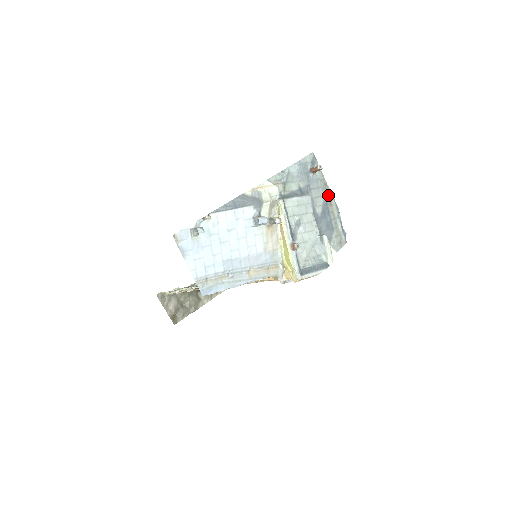
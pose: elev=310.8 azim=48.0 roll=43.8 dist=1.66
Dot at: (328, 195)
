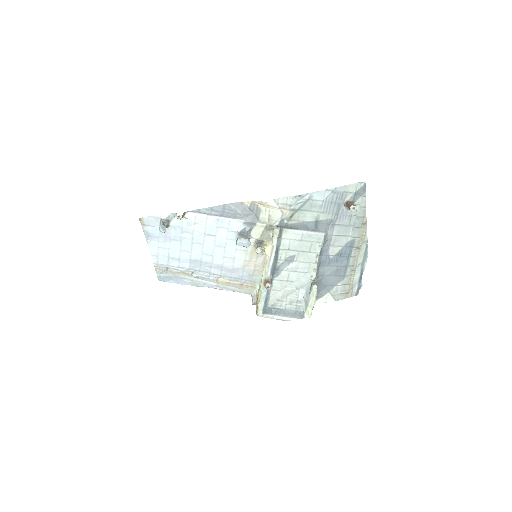
Dot at: (360, 237)
